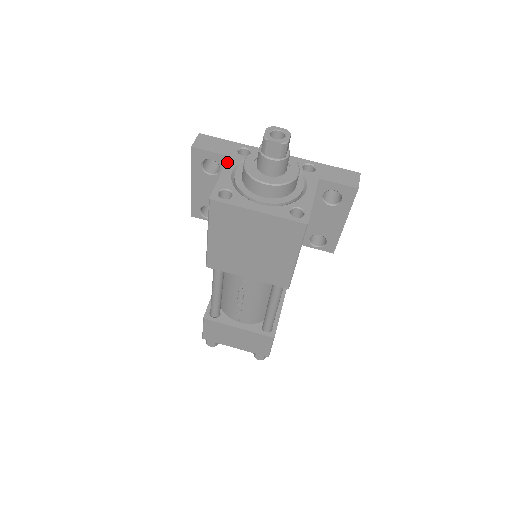
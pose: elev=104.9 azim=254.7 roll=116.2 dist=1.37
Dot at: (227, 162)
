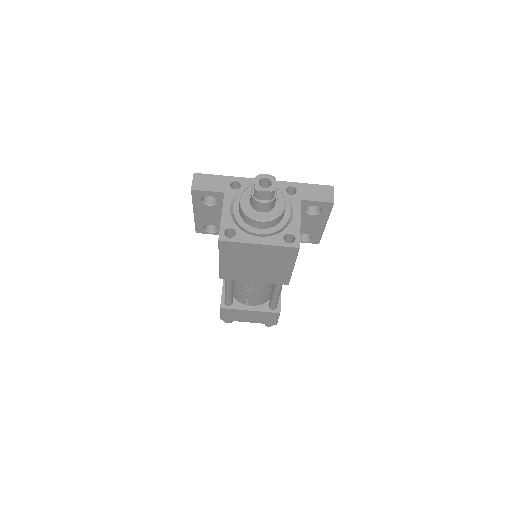
Dot at: (224, 199)
